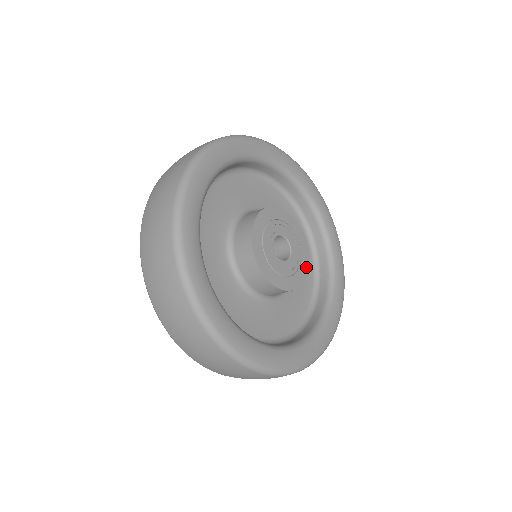
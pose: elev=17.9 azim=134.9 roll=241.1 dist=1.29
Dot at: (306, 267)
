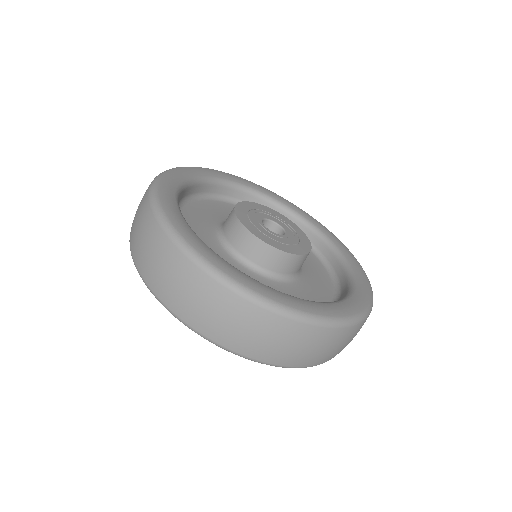
Dot at: (300, 252)
